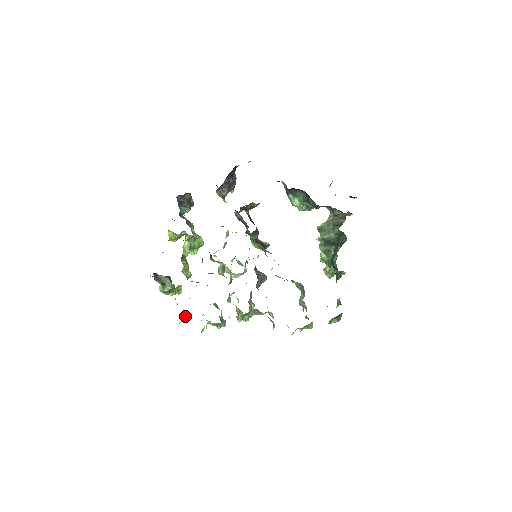
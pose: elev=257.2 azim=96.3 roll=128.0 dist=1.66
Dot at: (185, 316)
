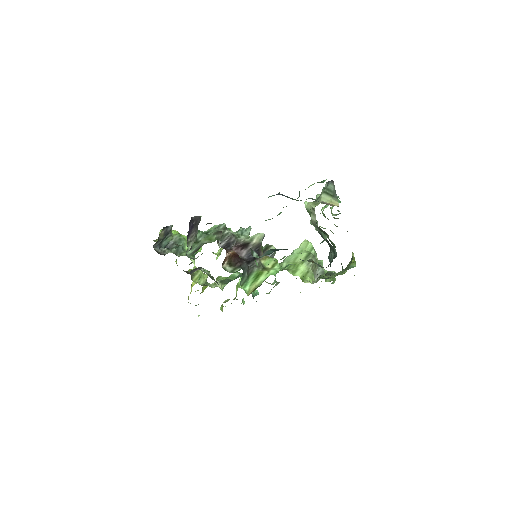
Dot at: (222, 308)
